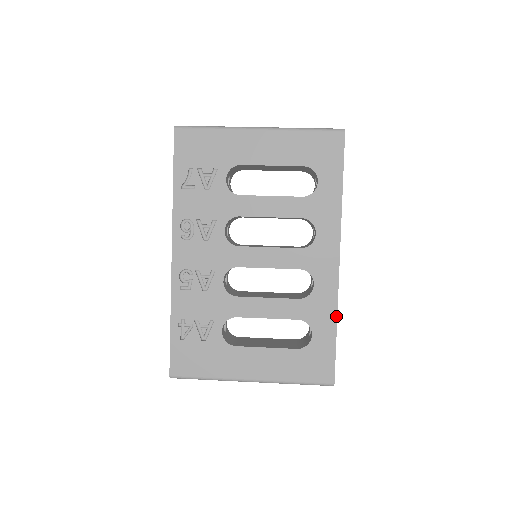
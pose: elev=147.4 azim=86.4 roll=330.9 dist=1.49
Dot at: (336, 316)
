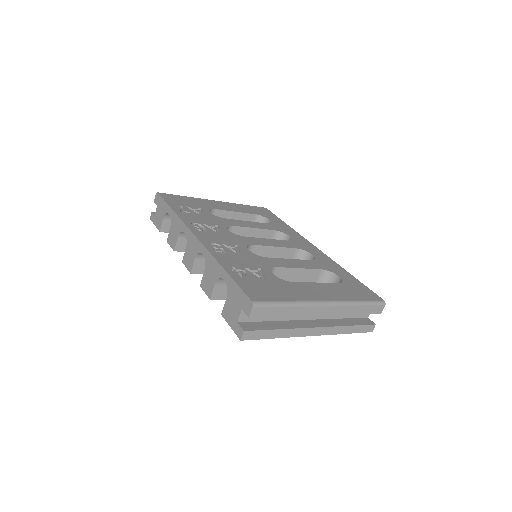
Dot at: (342, 268)
